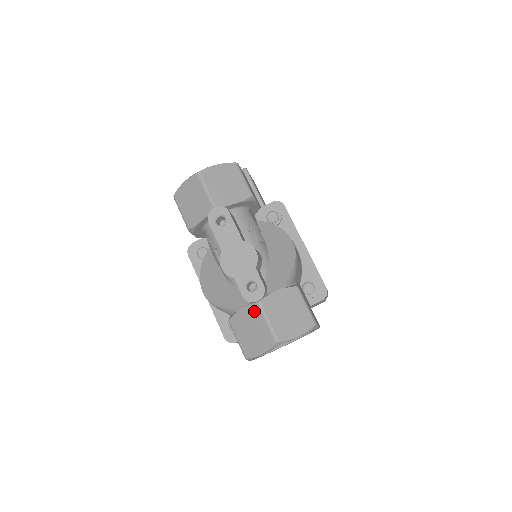
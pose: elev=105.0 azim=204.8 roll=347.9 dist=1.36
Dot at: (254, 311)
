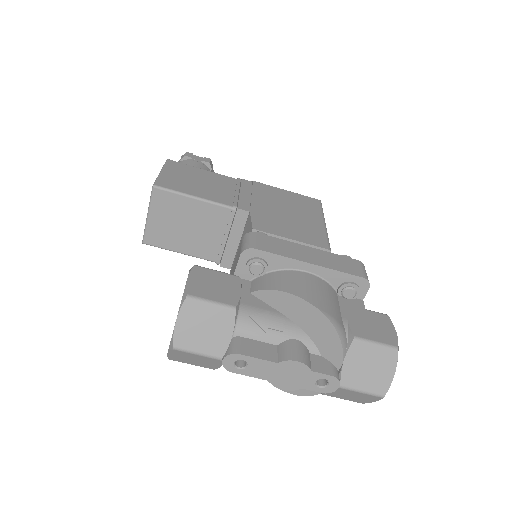
Dot at: (341, 391)
